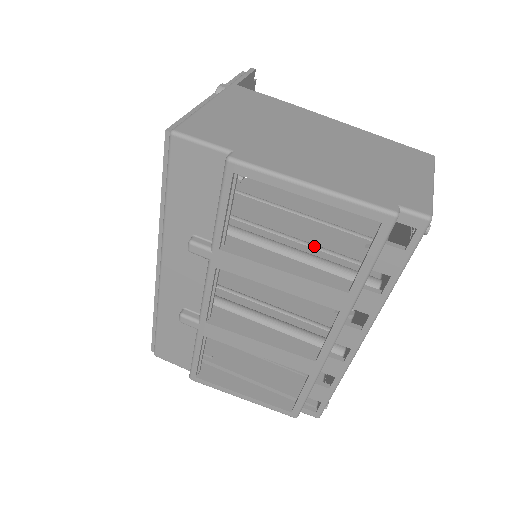
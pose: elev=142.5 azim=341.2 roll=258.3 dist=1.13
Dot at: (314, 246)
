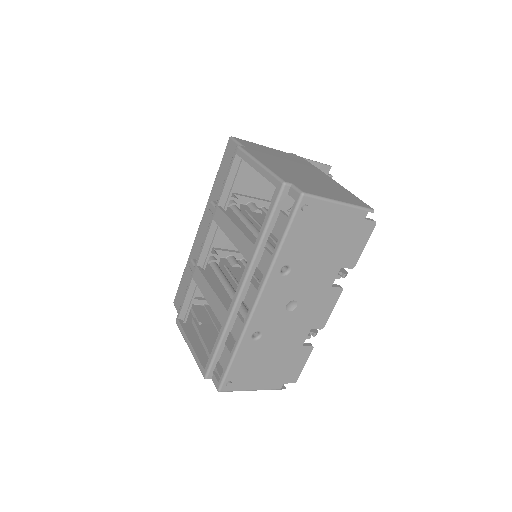
Dot at: (274, 240)
